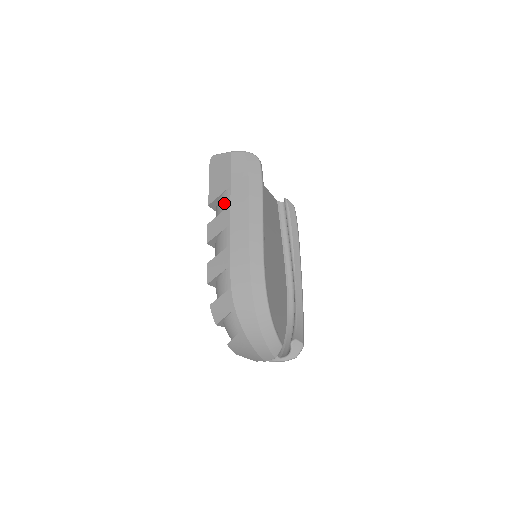
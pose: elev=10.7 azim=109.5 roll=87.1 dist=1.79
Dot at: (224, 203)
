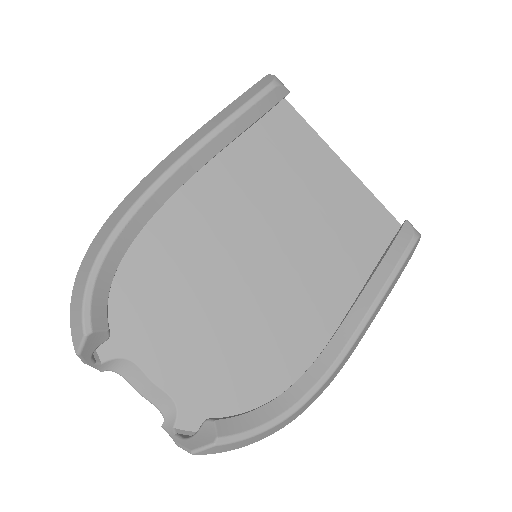
Dot at: occluded
